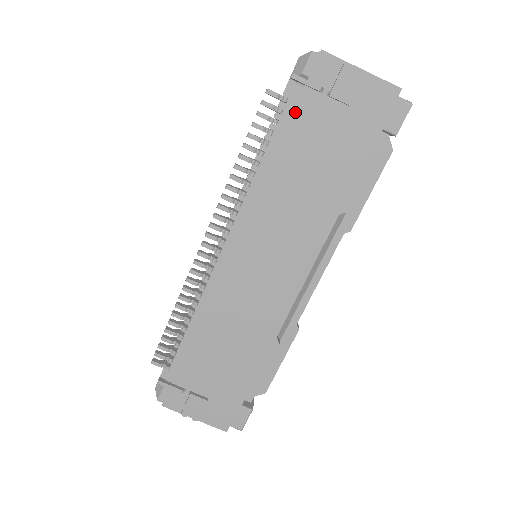
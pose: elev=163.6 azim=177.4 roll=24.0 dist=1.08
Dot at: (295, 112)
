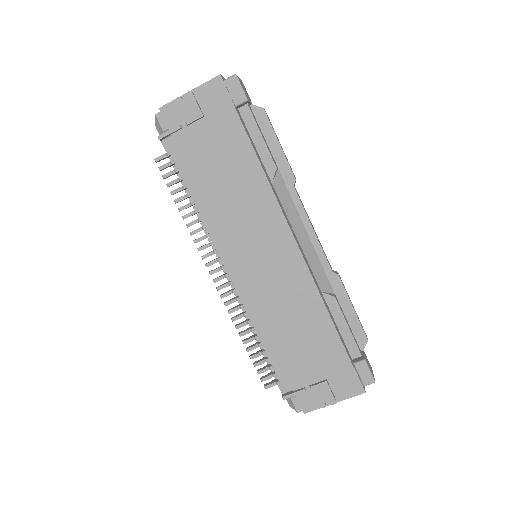
Dot at: (180, 154)
